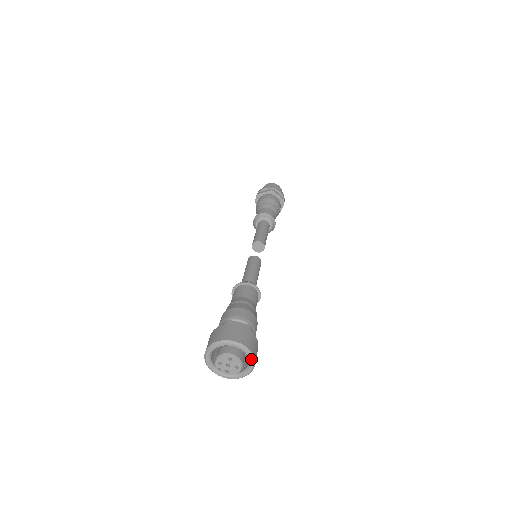
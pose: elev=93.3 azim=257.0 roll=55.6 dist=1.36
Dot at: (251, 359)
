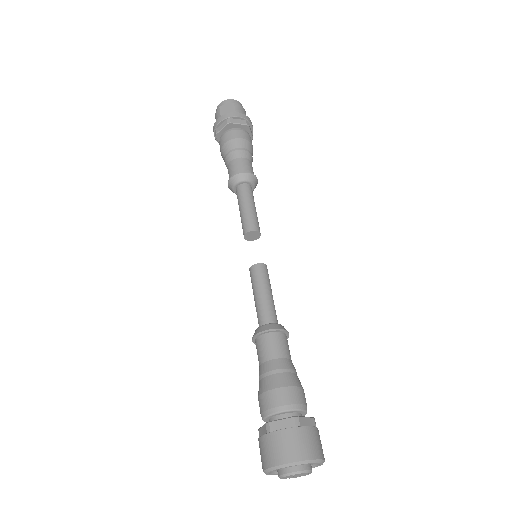
Dot at: (317, 463)
